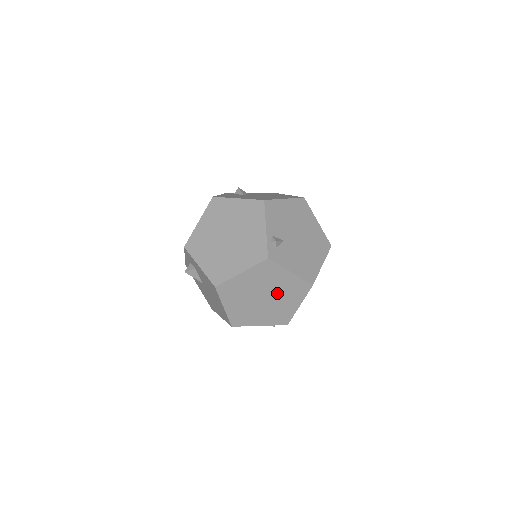
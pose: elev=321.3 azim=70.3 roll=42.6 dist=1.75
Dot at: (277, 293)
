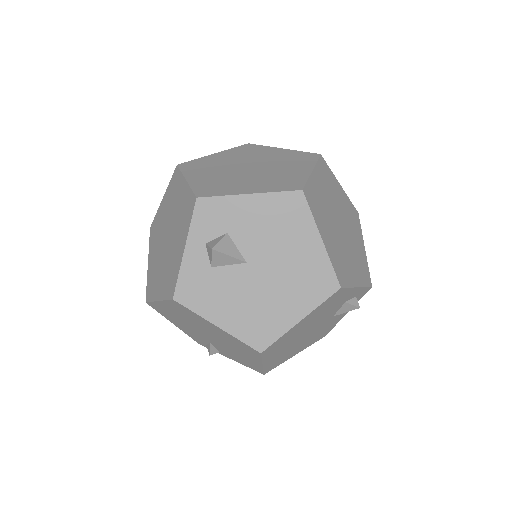
Dot at: (345, 220)
